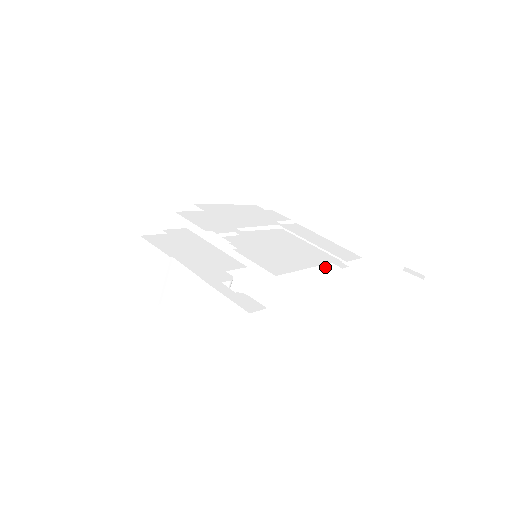
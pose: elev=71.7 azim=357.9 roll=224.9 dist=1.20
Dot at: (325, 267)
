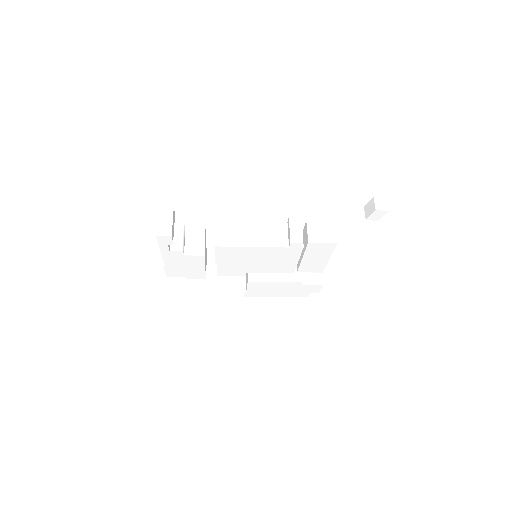
Dot at: (280, 225)
